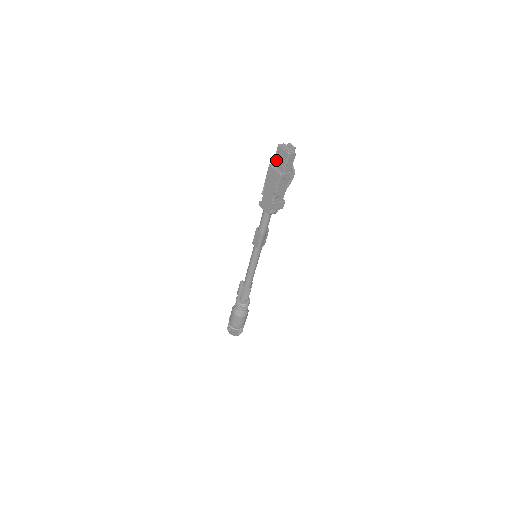
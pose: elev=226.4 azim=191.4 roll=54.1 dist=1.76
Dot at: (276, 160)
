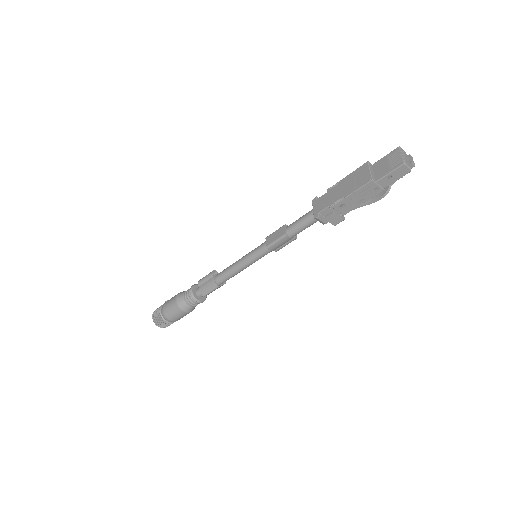
Dot at: (380, 162)
